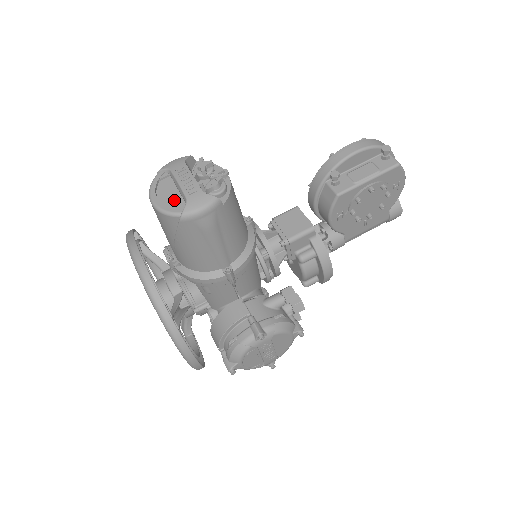
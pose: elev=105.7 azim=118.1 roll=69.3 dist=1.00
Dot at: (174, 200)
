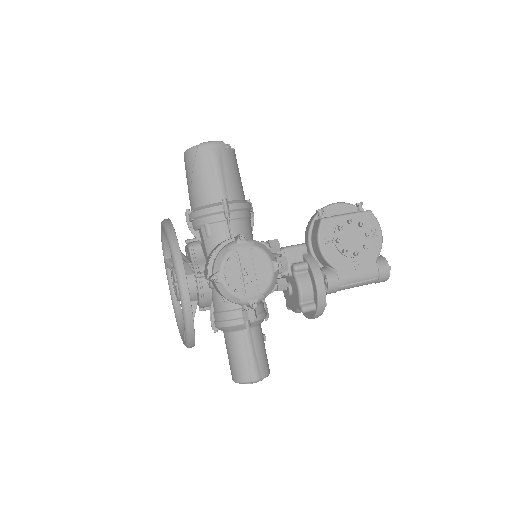
Dot at: occluded
